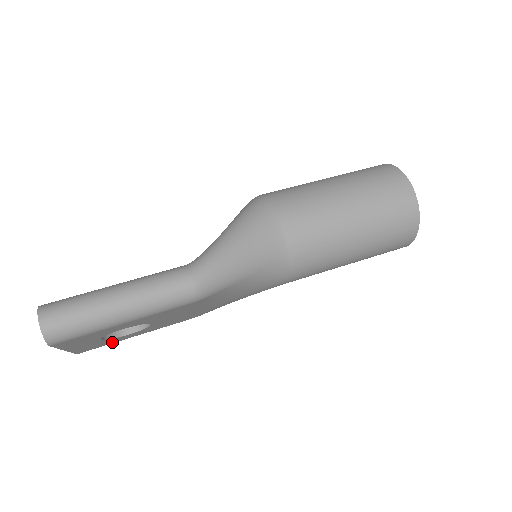
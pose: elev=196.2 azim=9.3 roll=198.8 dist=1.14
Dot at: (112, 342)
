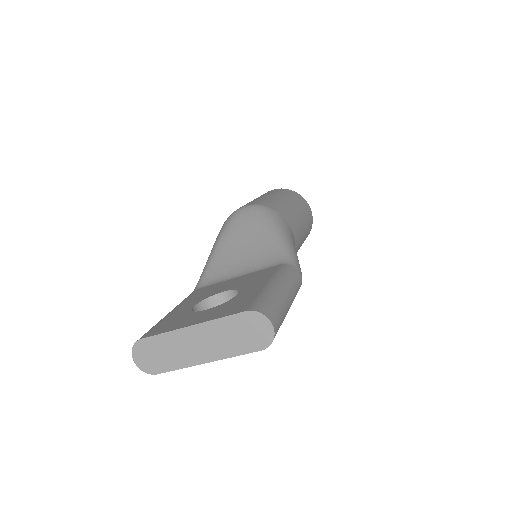
Dot at: occluded
